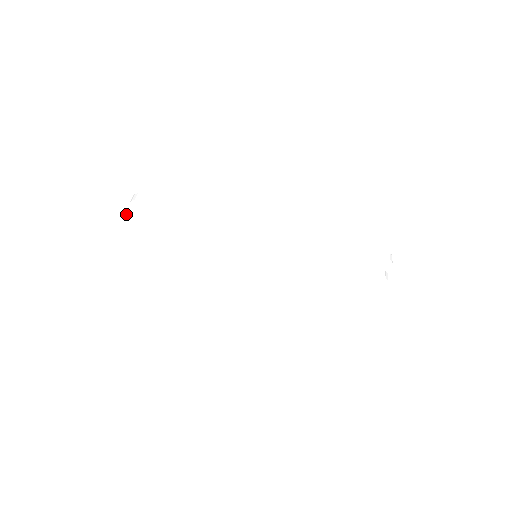
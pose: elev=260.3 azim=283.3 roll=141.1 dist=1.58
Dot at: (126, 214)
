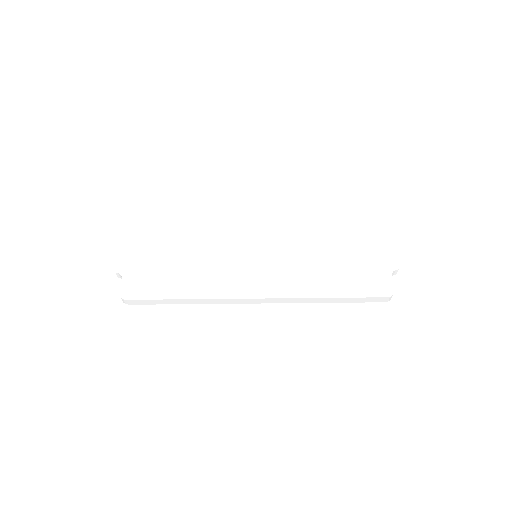
Dot at: (117, 274)
